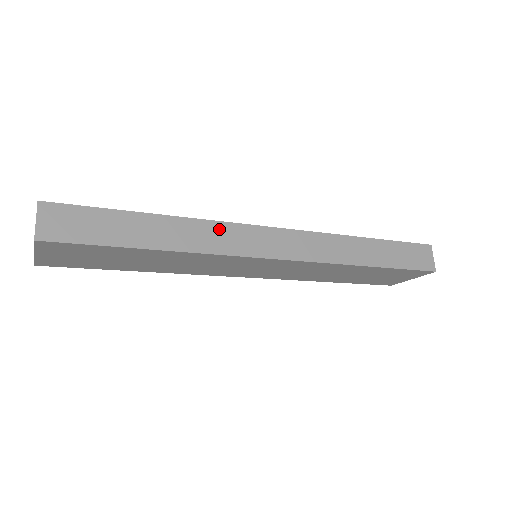
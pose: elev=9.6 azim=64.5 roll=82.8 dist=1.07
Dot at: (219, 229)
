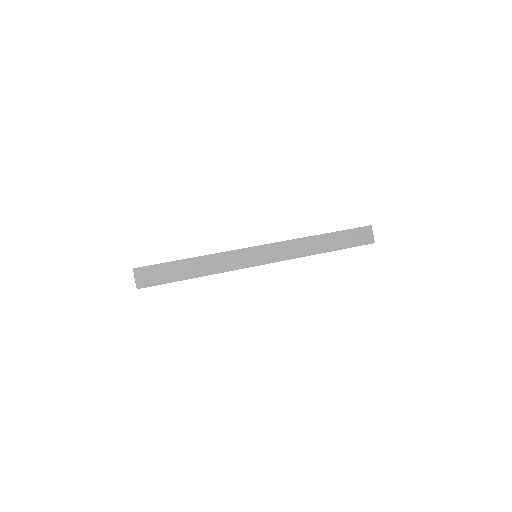
Dot at: (228, 256)
